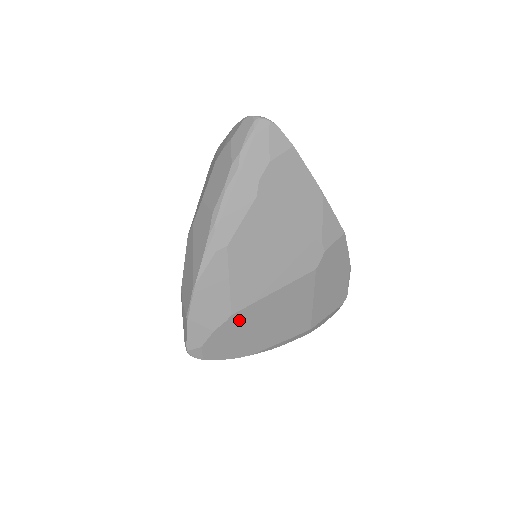
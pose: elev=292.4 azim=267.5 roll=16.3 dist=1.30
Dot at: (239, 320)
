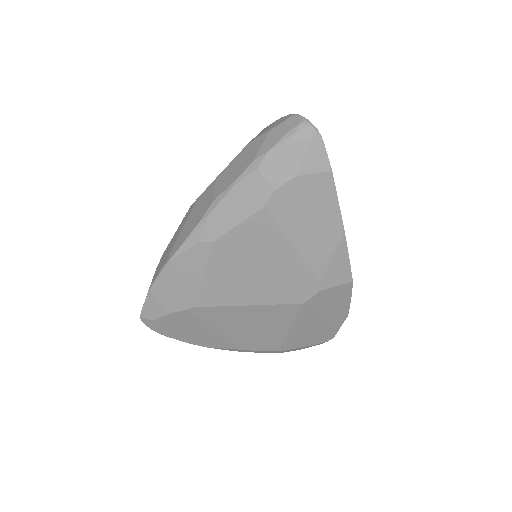
Dot at: (201, 314)
